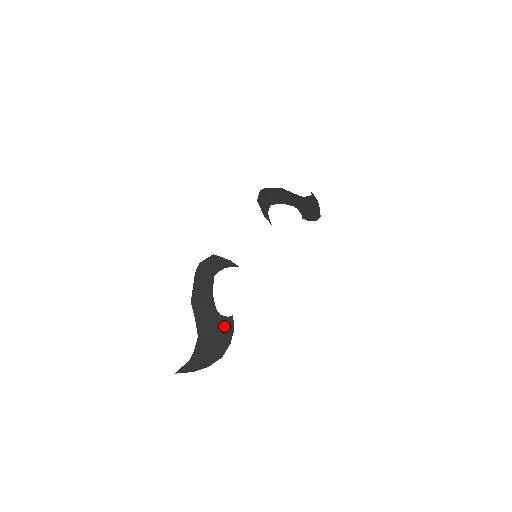
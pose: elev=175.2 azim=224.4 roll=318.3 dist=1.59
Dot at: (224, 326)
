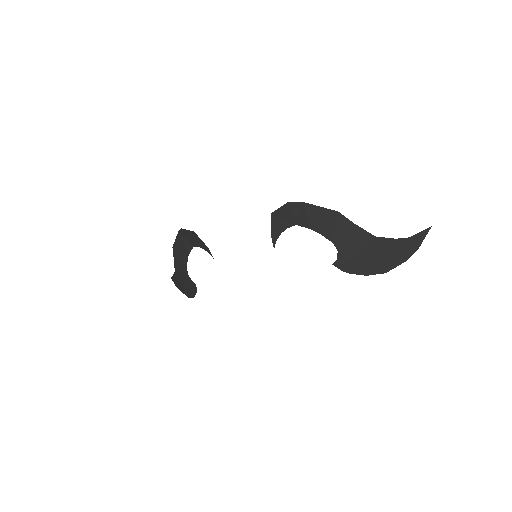
Dot at: (190, 284)
